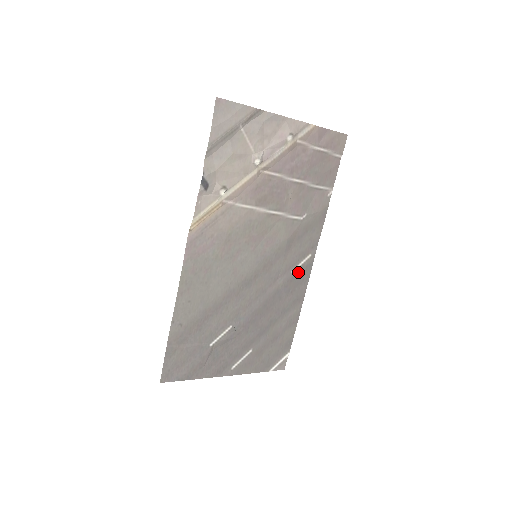
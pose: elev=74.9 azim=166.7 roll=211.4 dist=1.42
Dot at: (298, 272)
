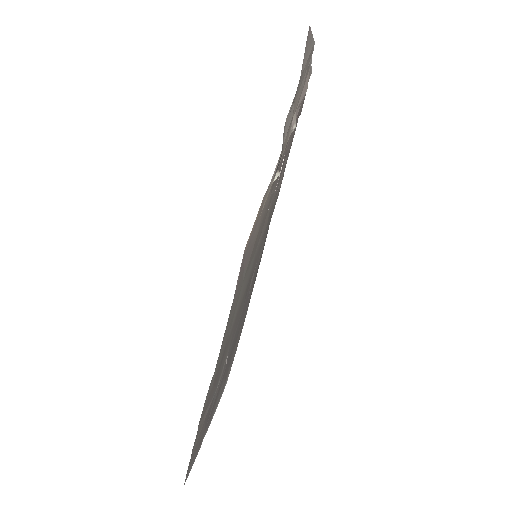
Dot at: (258, 262)
